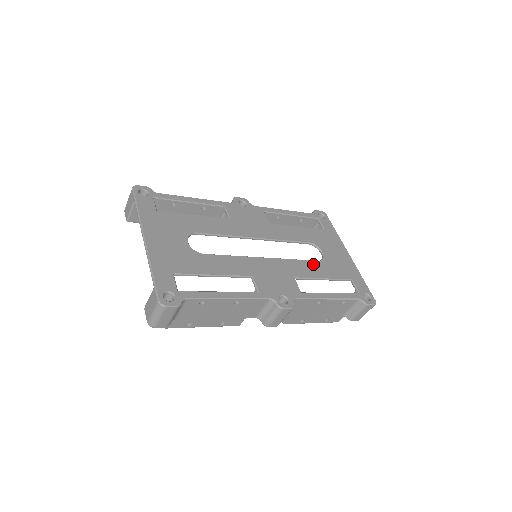
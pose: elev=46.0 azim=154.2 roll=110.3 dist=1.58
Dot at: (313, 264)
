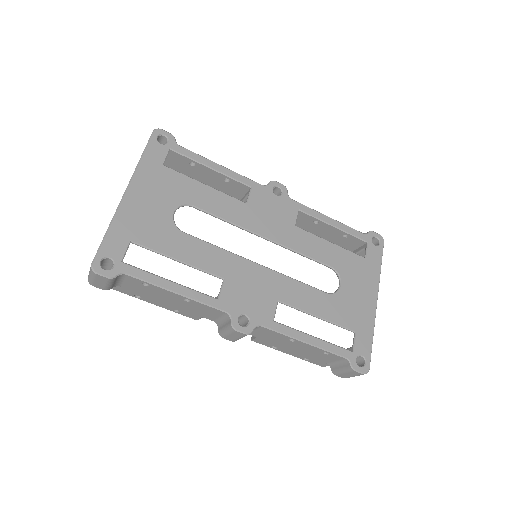
Dot at: (316, 294)
